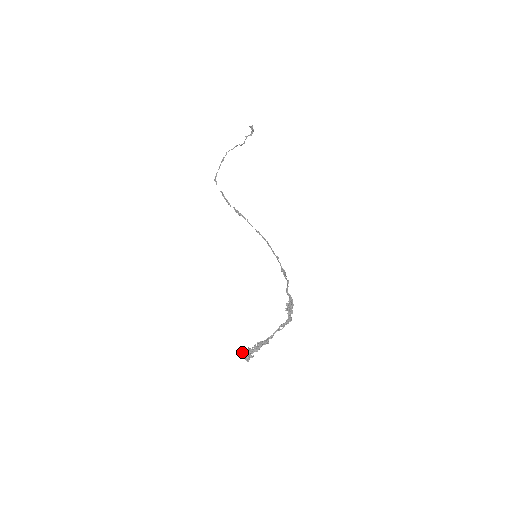
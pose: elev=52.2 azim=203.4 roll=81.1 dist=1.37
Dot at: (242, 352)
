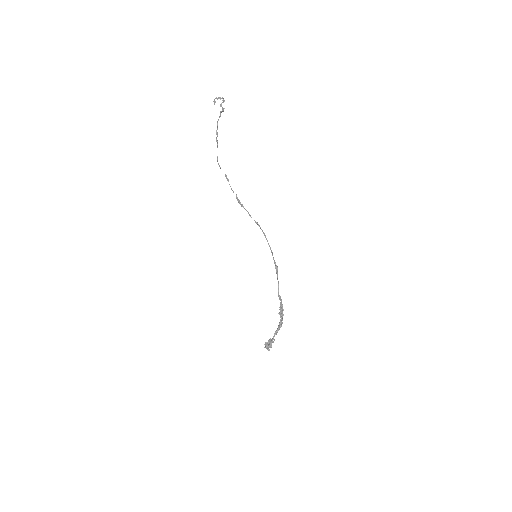
Dot at: occluded
